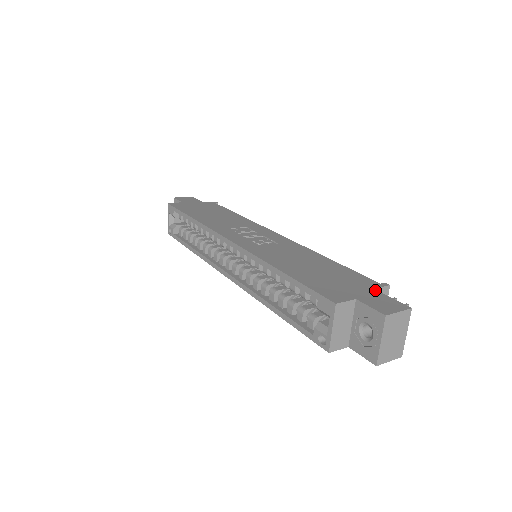
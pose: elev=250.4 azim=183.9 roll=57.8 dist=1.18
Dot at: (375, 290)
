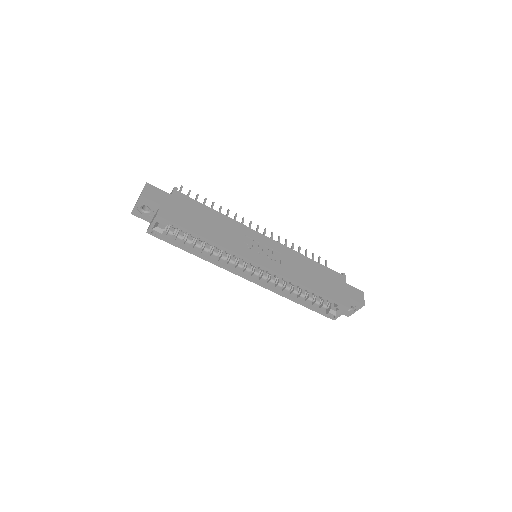
Dot at: (347, 284)
